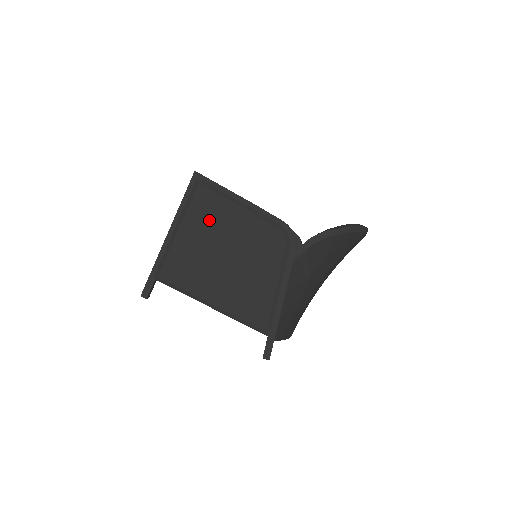
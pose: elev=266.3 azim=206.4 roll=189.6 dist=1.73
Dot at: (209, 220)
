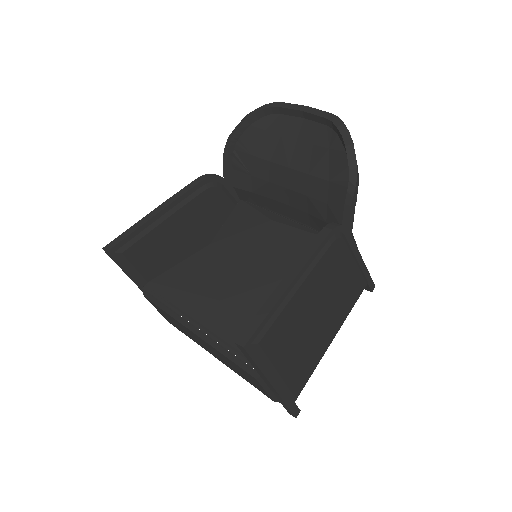
Dot at: (290, 333)
